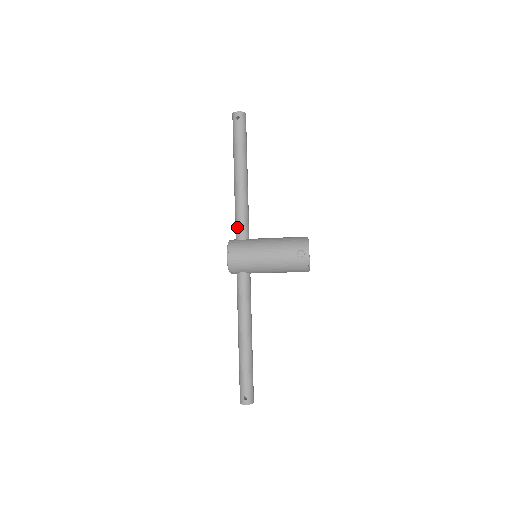
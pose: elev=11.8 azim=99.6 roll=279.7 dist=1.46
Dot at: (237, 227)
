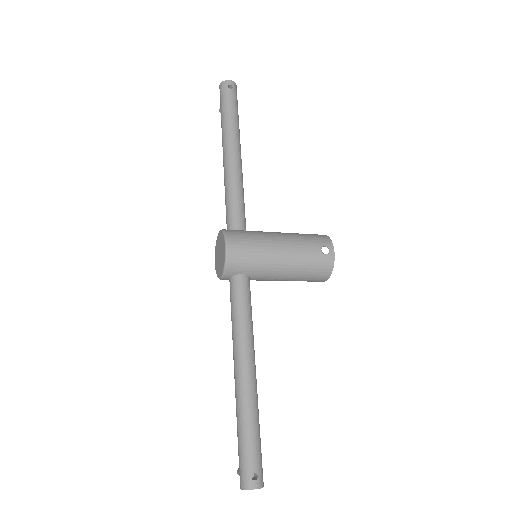
Dot at: (232, 213)
